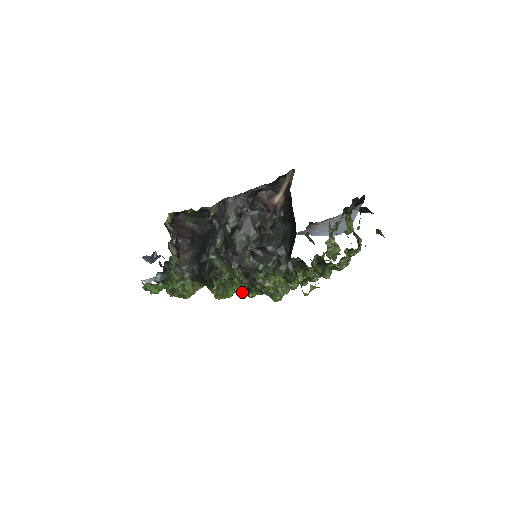
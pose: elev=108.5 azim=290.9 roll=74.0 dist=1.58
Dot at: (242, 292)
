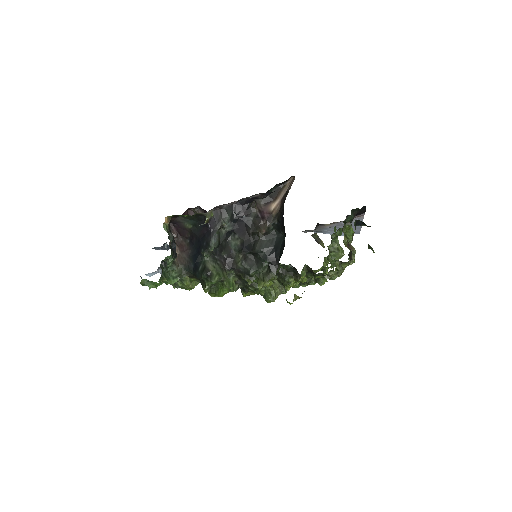
Dot at: occluded
